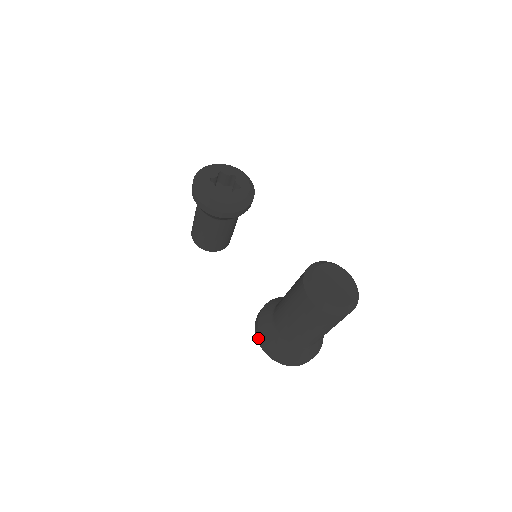
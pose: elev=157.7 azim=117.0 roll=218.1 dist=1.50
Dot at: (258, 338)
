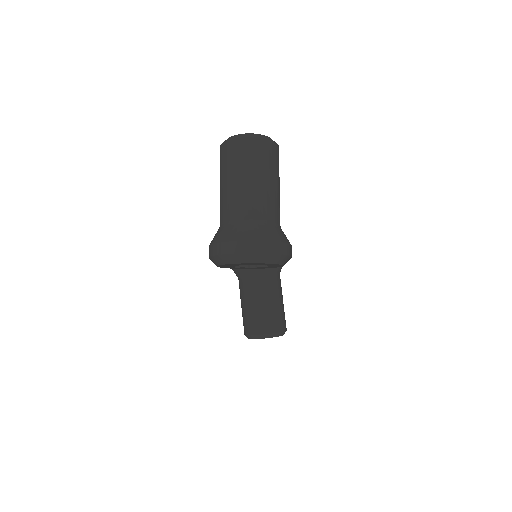
Dot at: occluded
